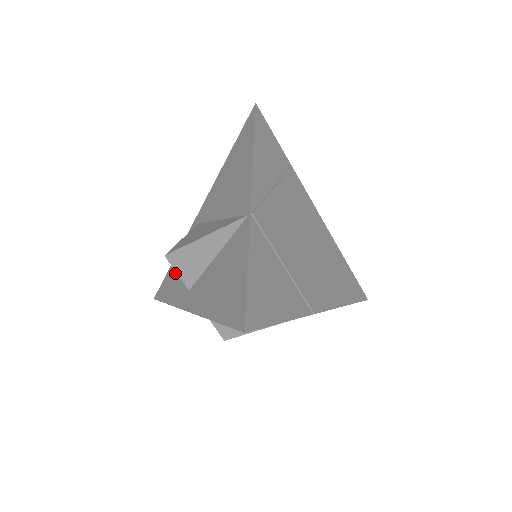
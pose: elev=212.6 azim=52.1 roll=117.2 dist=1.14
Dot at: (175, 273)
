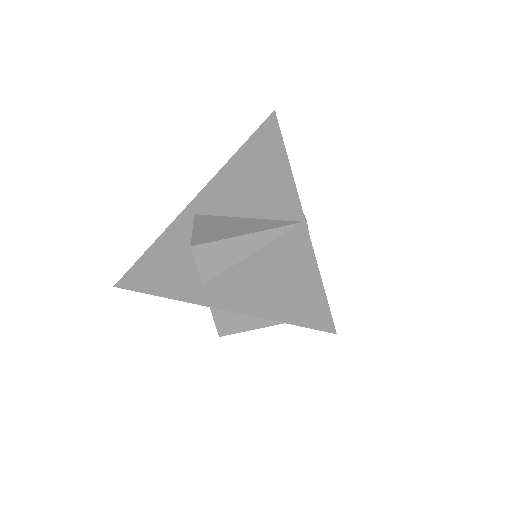
Dot at: (160, 262)
